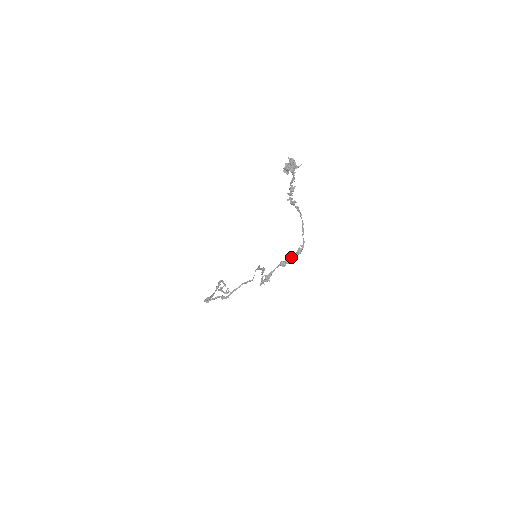
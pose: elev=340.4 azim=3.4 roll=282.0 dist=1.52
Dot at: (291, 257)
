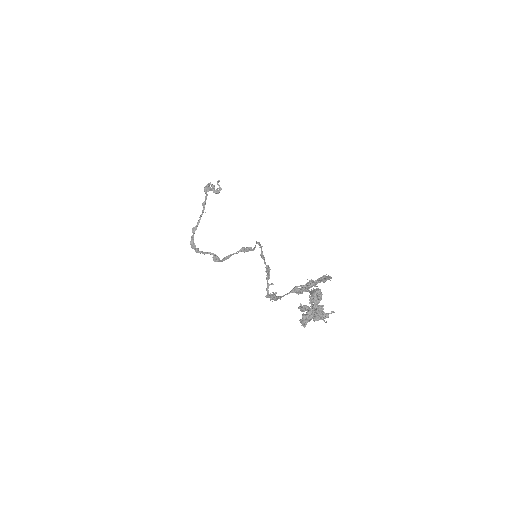
Dot at: (310, 287)
